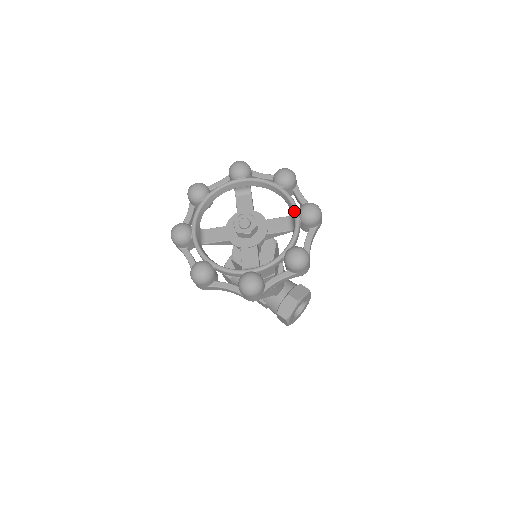
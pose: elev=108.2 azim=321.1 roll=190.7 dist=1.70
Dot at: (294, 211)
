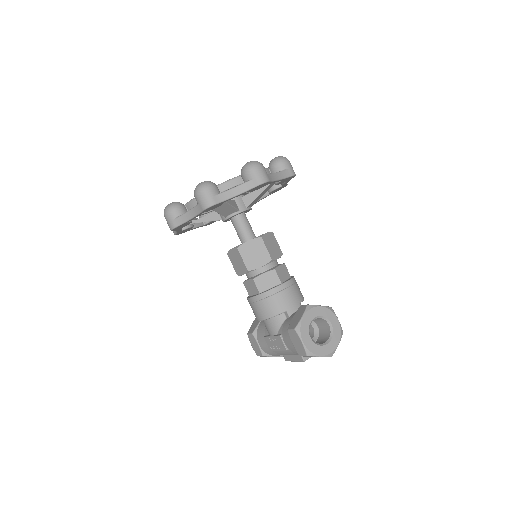
Dot at: occluded
